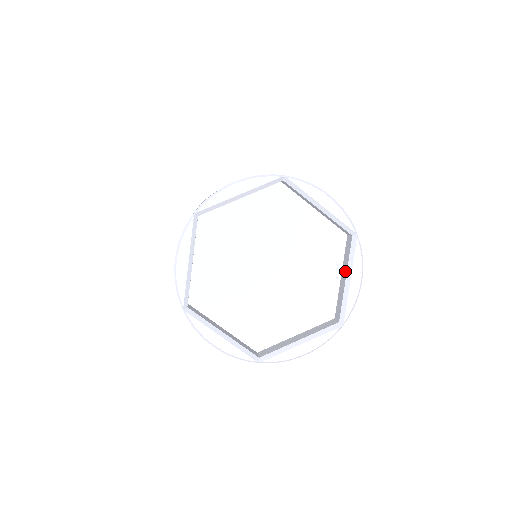
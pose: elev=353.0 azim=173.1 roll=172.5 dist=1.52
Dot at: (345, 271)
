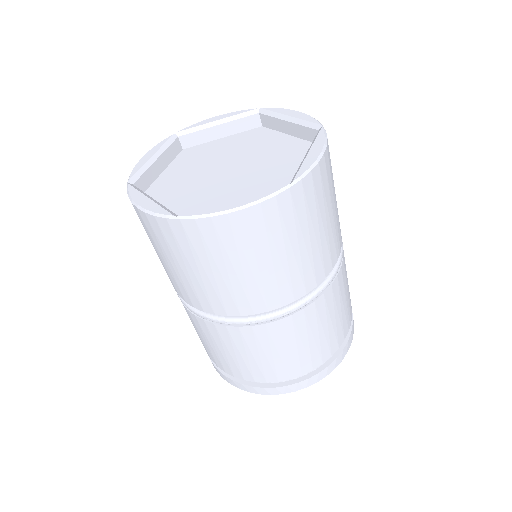
Dot at: occluded
